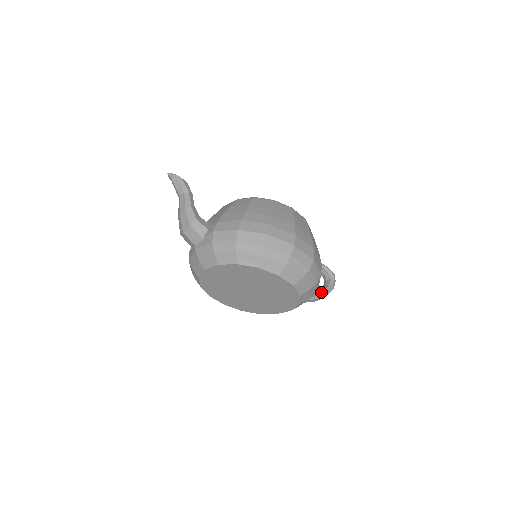
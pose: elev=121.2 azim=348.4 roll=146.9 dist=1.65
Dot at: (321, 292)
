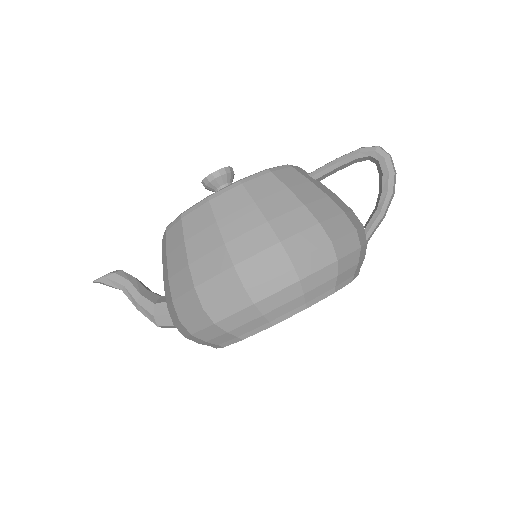
Dot at: (378, 202)
